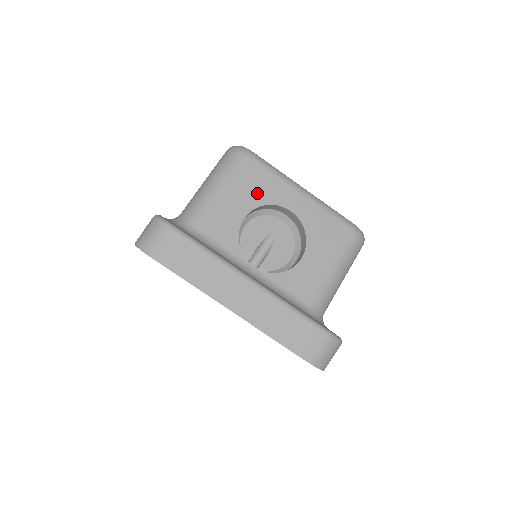
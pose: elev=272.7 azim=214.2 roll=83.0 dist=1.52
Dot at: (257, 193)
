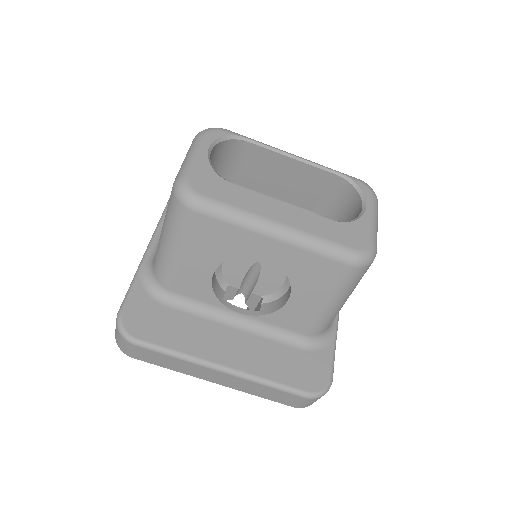
Dot at: (218, 248)
